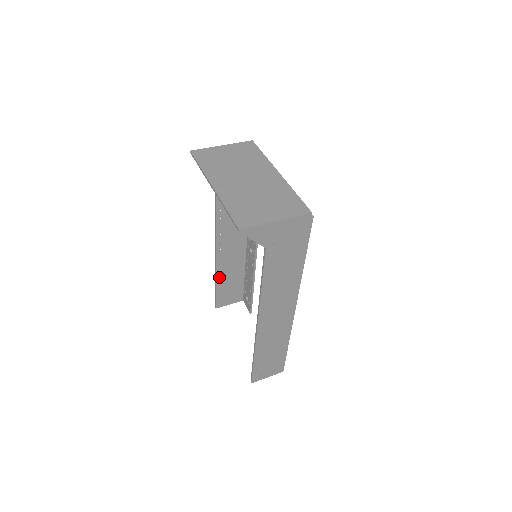
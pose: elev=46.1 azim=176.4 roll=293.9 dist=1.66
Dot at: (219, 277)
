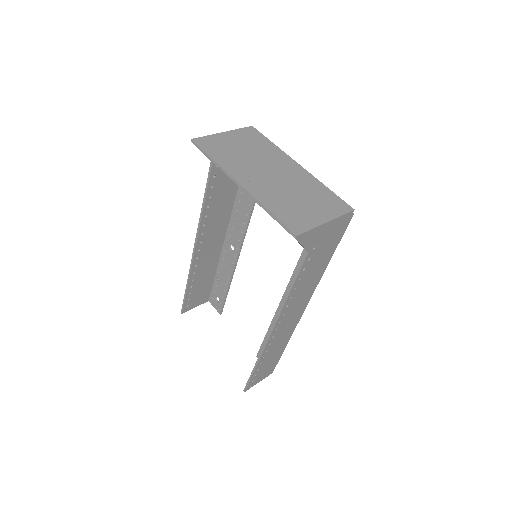
Dot at: (191, 280)
